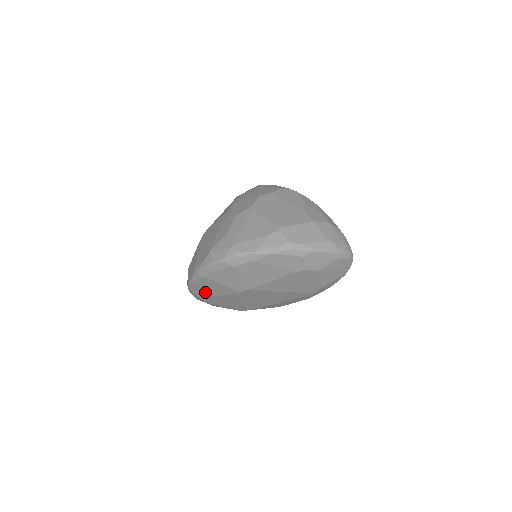
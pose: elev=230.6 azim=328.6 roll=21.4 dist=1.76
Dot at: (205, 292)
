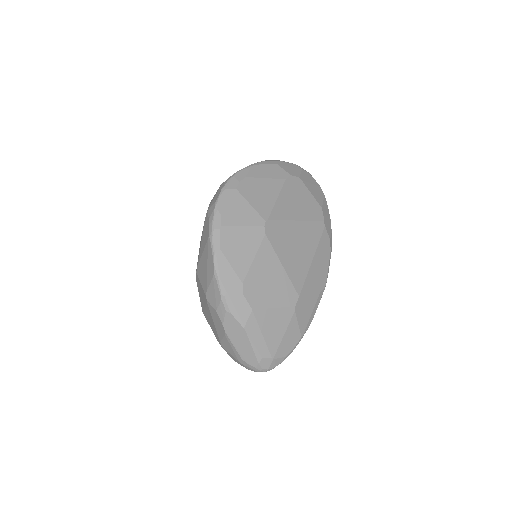
Dot at: (238, 268)
